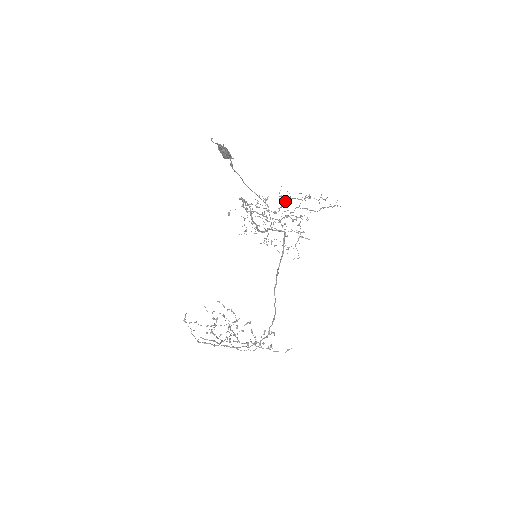
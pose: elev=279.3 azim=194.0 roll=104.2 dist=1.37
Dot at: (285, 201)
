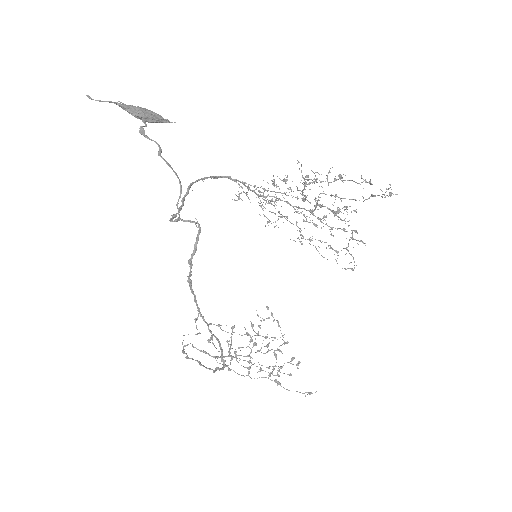
Dot at: (302, 183)
